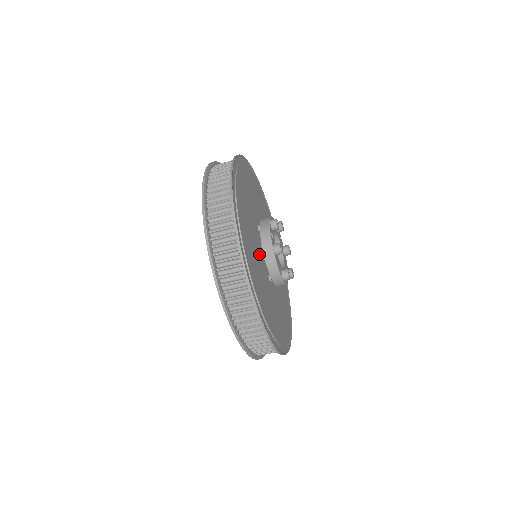
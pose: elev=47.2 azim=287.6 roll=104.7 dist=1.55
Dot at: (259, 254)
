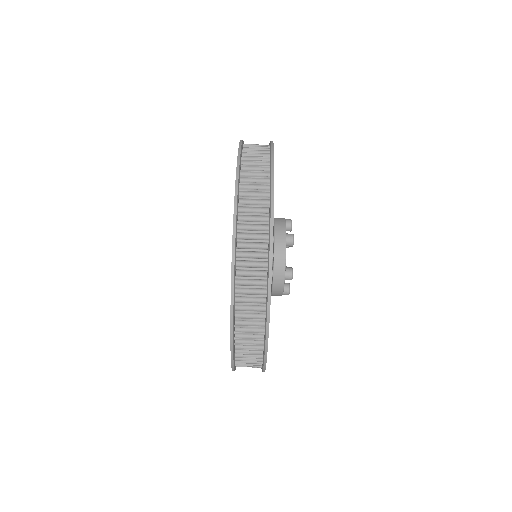
Dot at: occluded
